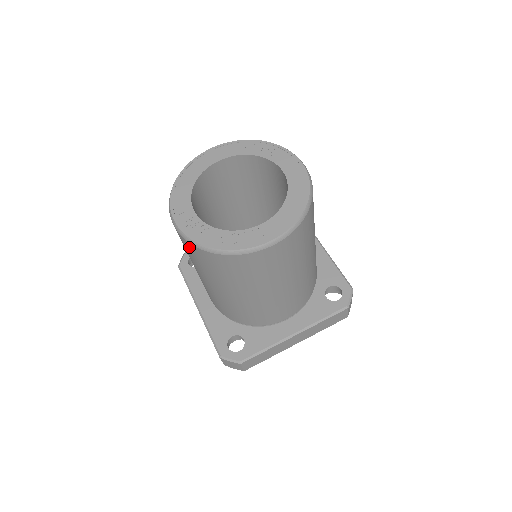
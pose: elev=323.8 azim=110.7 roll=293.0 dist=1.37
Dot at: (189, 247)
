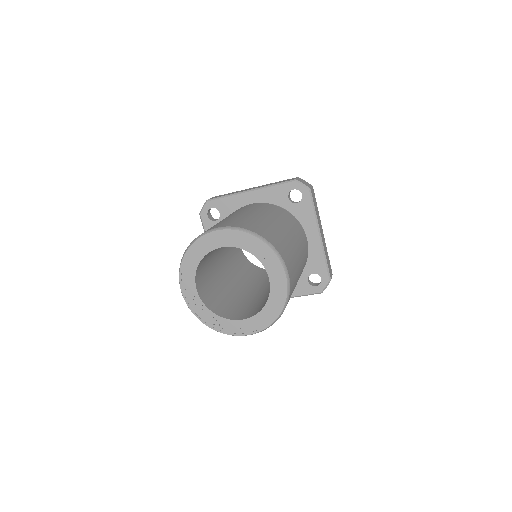
Dot at: occluded
